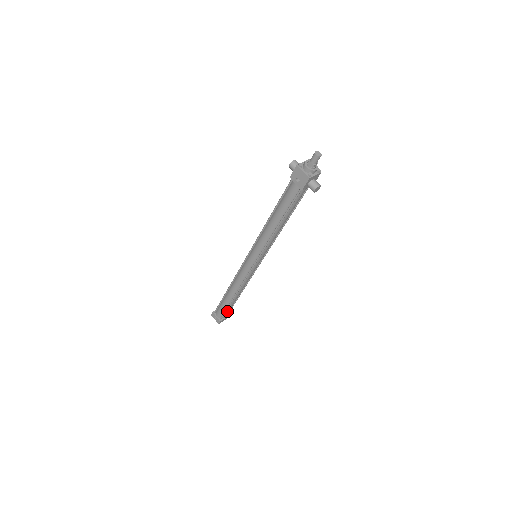
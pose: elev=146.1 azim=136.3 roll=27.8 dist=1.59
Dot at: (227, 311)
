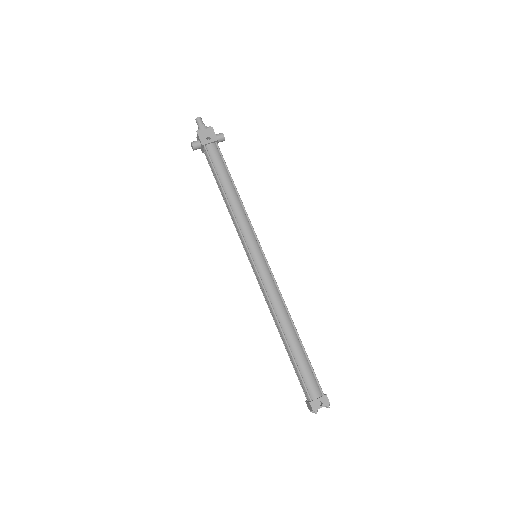
Dot at: (313, 374)
